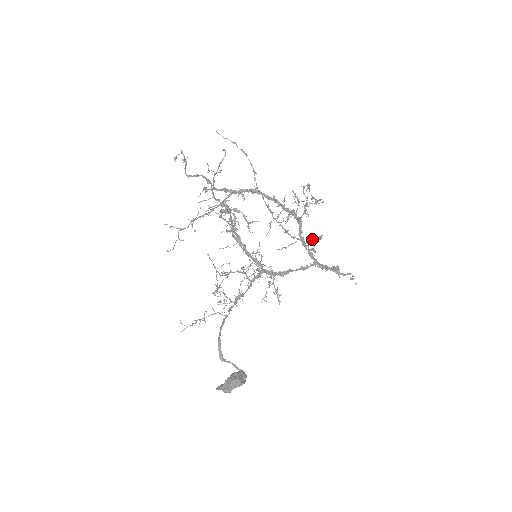
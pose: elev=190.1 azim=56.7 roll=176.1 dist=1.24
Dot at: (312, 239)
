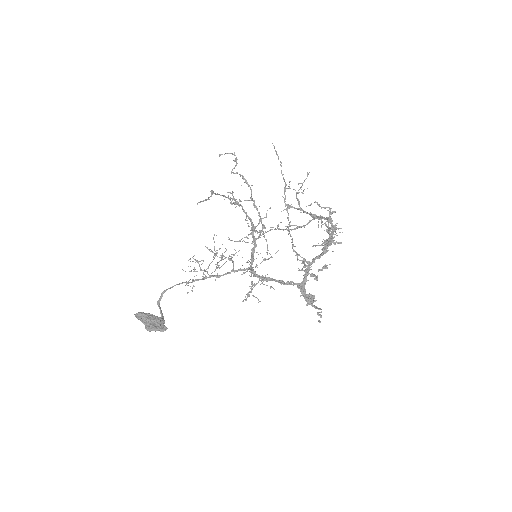
Dot at: (297, 256)
